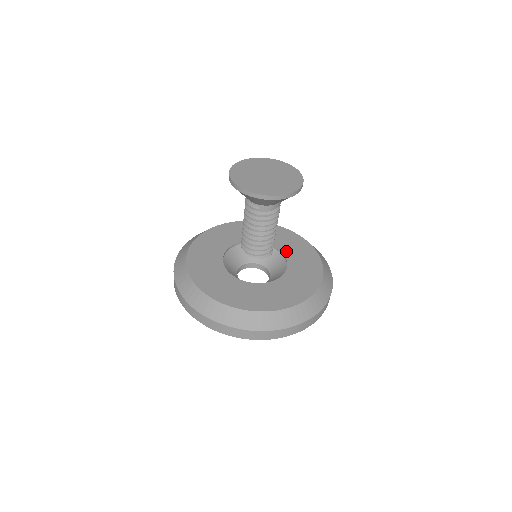
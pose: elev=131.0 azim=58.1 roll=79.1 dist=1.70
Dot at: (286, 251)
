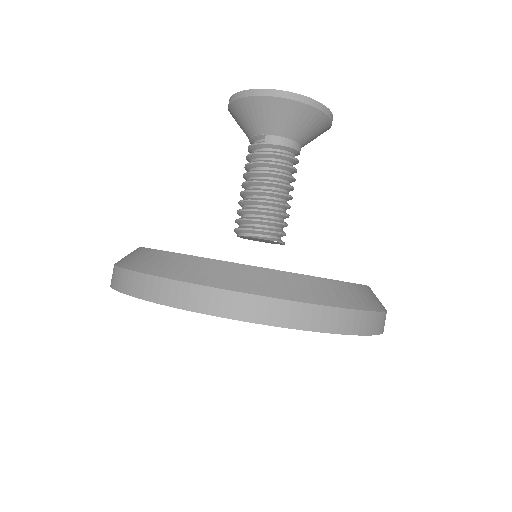
Dot at: occluded
